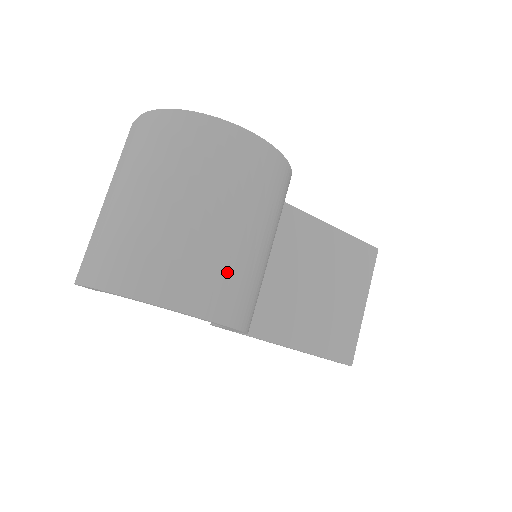
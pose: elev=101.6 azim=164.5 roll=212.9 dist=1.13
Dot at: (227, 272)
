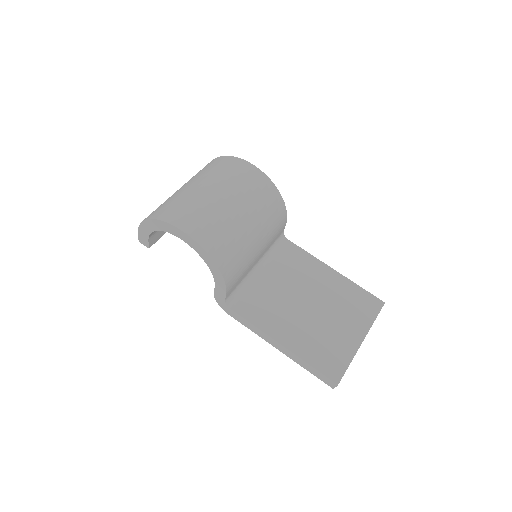
Dot at: (209, 217)
